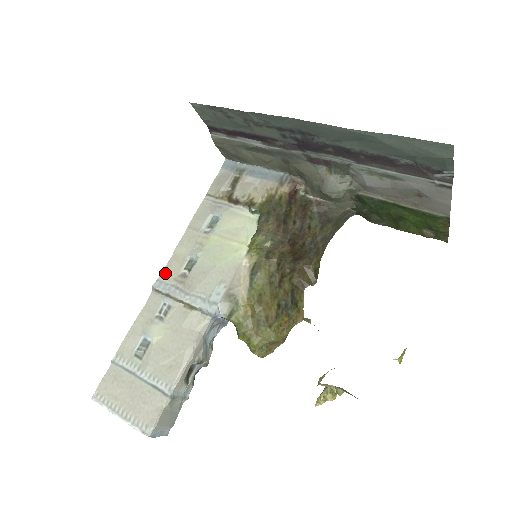
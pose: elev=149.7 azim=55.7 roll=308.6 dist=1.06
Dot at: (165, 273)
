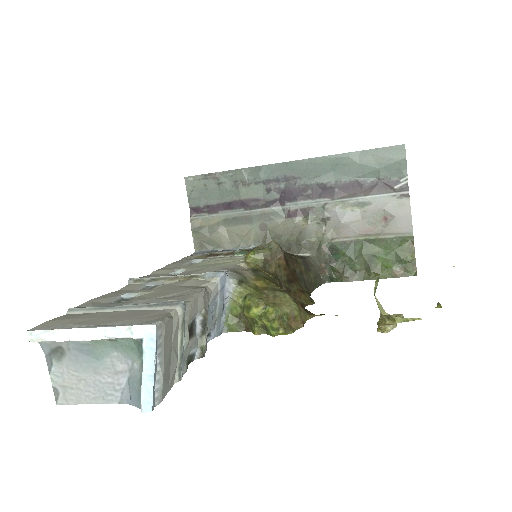
Dot at: (144, 277)
